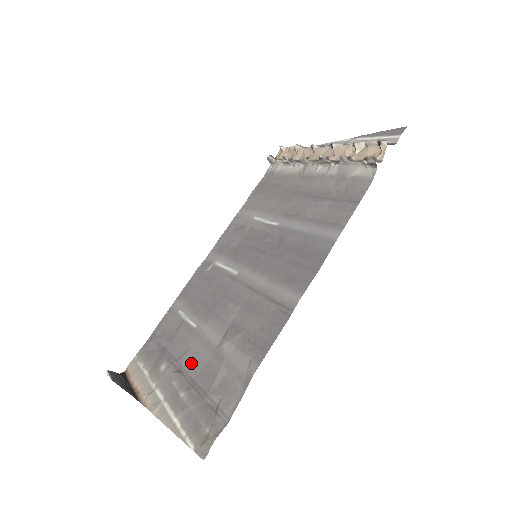
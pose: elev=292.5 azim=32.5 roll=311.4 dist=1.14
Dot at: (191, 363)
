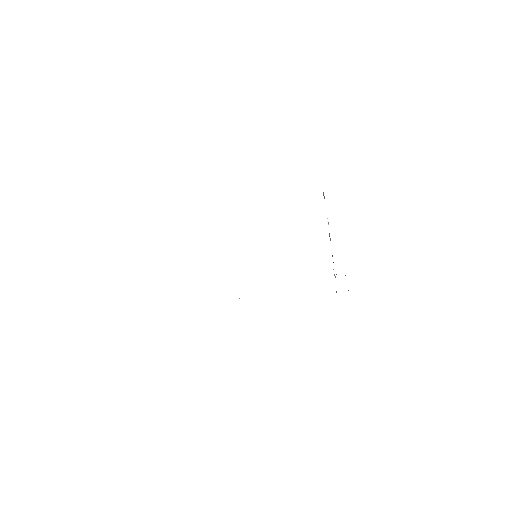
Dot at: occluded
